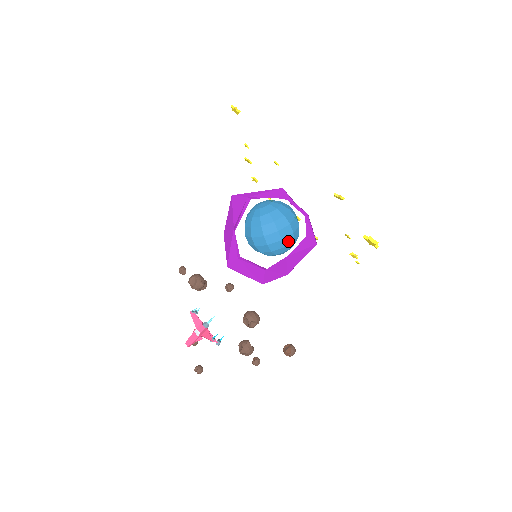
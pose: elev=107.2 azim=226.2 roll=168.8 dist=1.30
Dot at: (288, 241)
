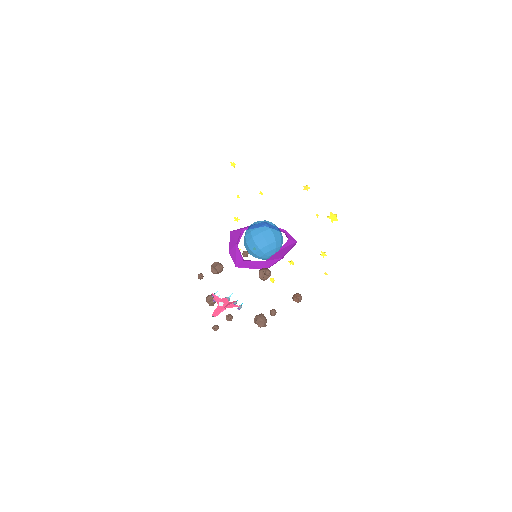
Dot at: (278, 238)
